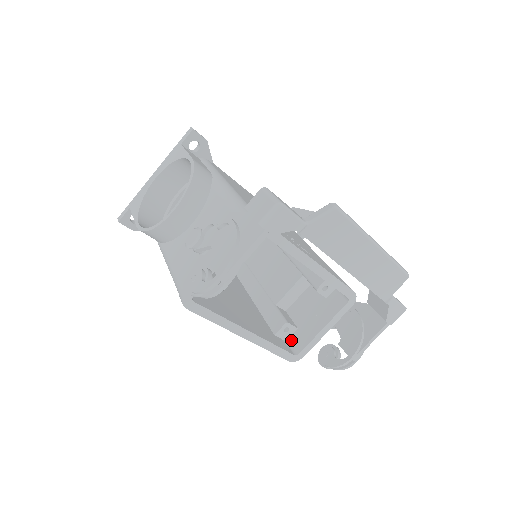
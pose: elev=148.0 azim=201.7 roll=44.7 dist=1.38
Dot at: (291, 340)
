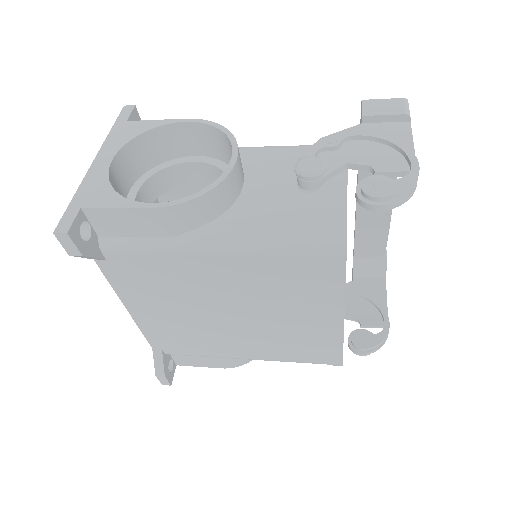
Dot at: occluded
